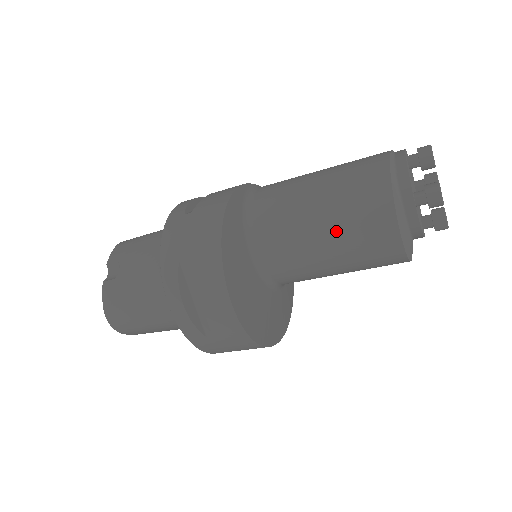
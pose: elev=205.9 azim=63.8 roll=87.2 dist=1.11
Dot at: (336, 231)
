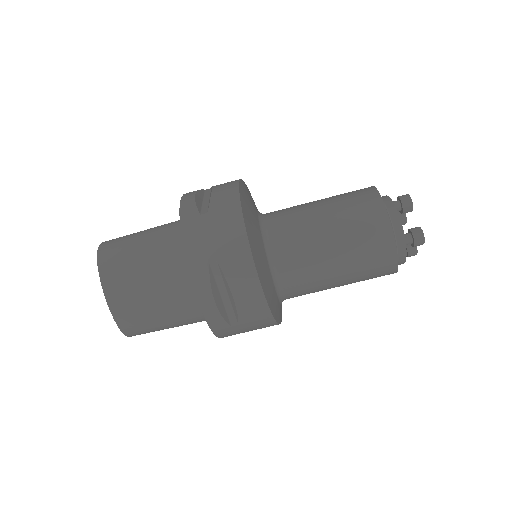
Dot at: (330, 200)
